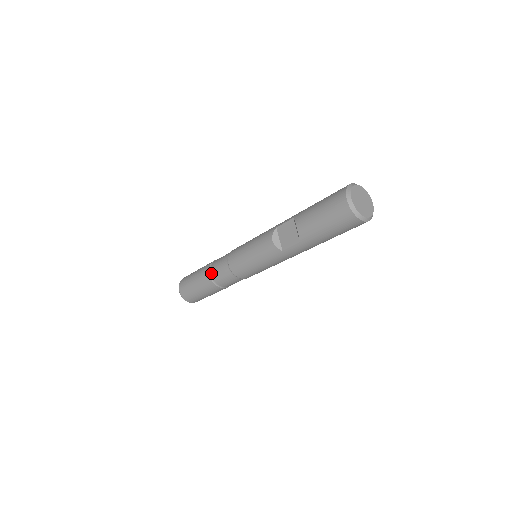
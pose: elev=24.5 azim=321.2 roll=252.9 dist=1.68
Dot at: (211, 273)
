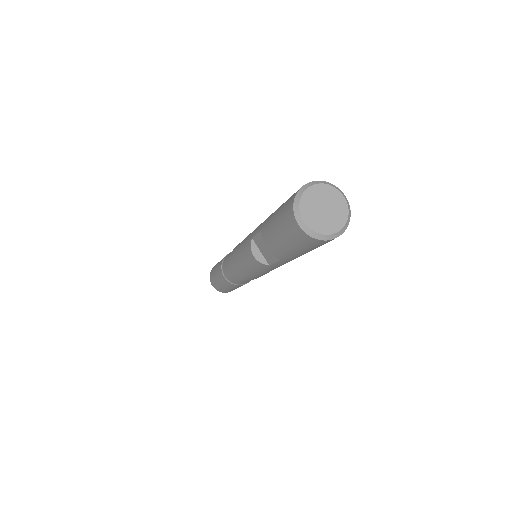
Dot at: (225, 276)
